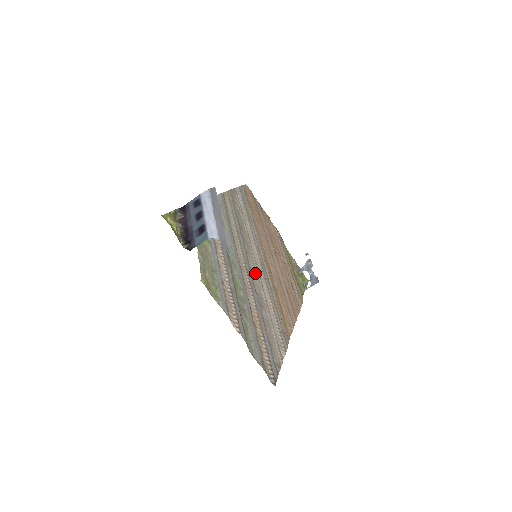
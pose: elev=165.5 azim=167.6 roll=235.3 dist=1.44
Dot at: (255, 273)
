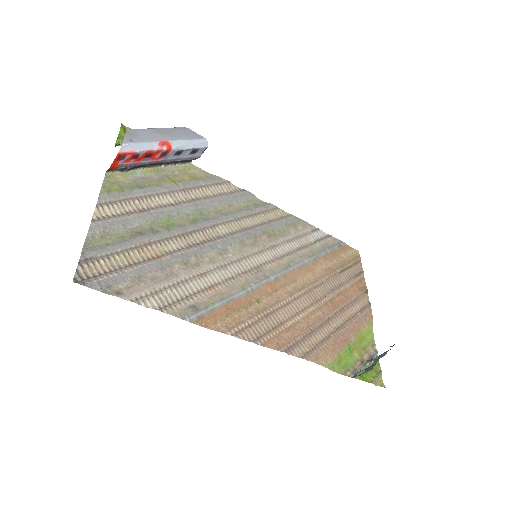
Dot at: (228, 256)
